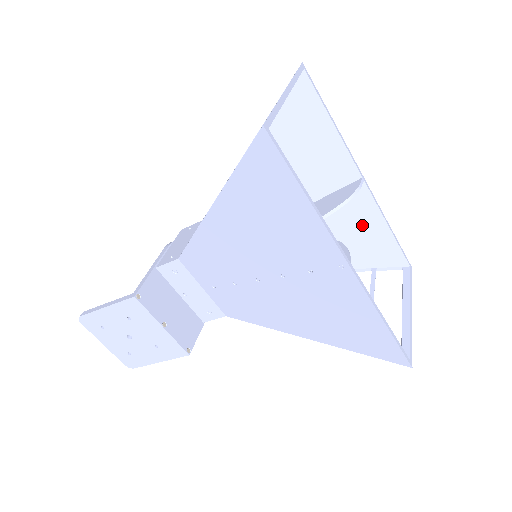
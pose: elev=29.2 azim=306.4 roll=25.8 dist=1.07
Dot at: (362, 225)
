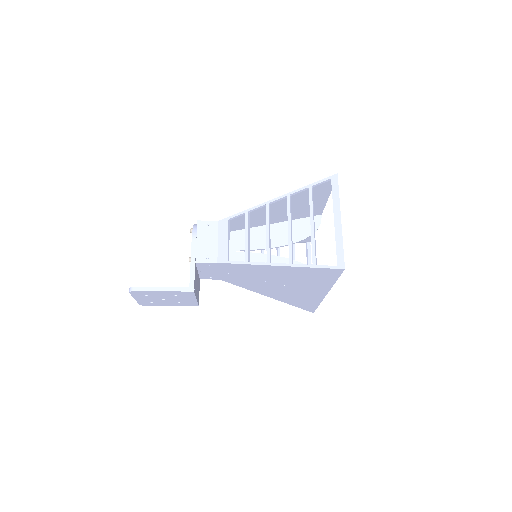
Dot at: occluded
